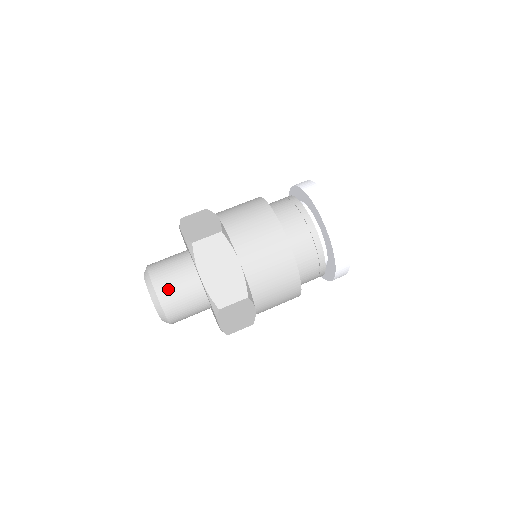
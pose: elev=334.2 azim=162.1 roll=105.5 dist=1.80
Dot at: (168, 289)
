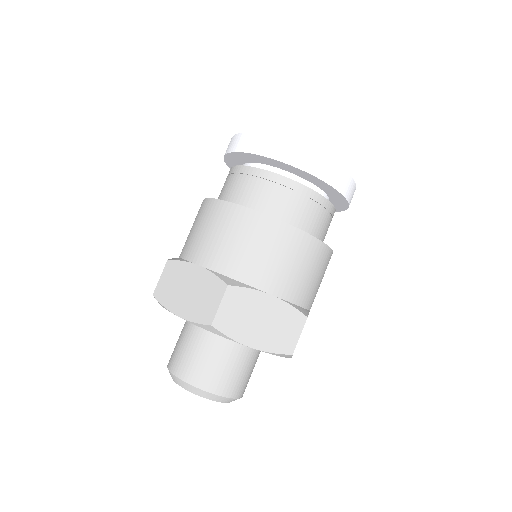
Dot at: (182, 361)
